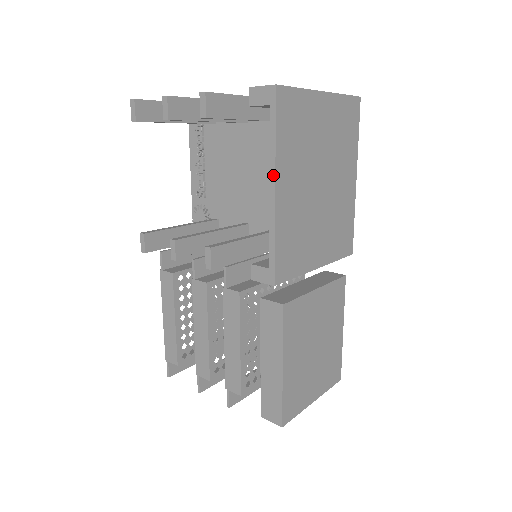
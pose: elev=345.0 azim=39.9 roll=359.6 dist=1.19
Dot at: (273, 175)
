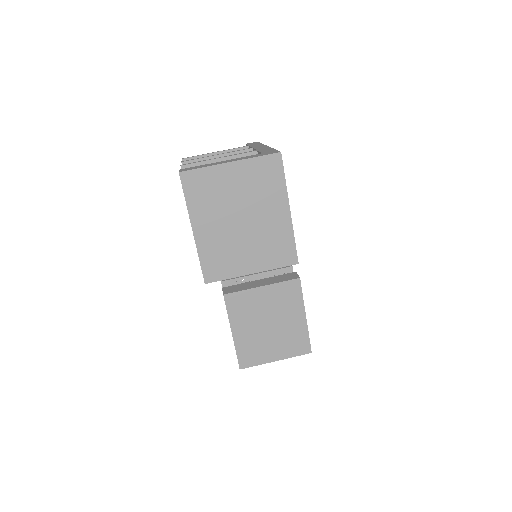
Dot at: (190, 221)
